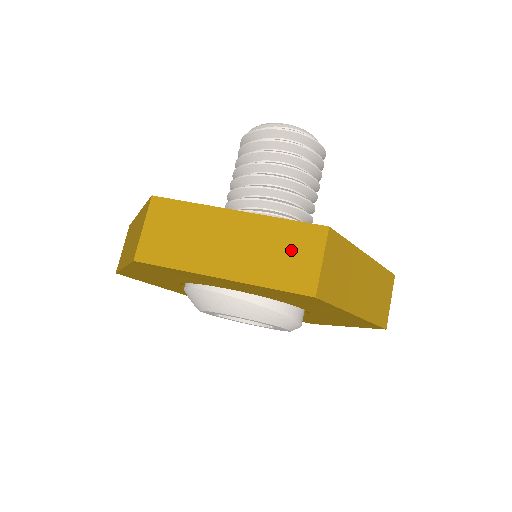
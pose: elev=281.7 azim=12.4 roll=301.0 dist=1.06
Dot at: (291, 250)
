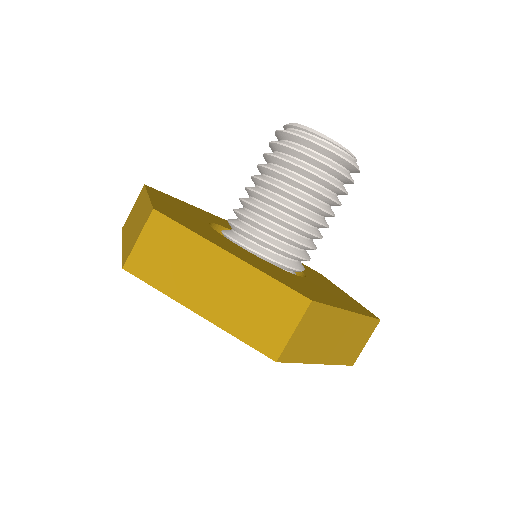
Dot at: (269, 310)
